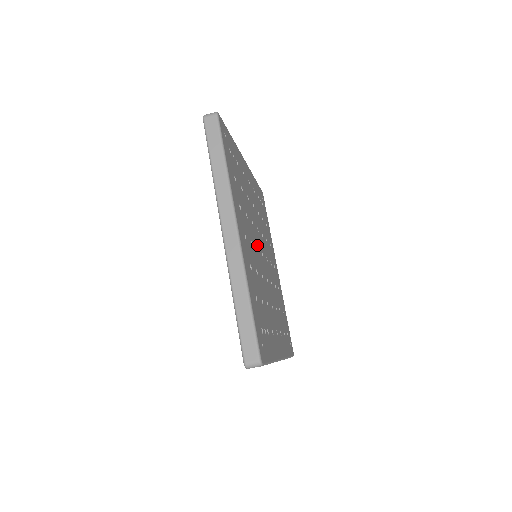
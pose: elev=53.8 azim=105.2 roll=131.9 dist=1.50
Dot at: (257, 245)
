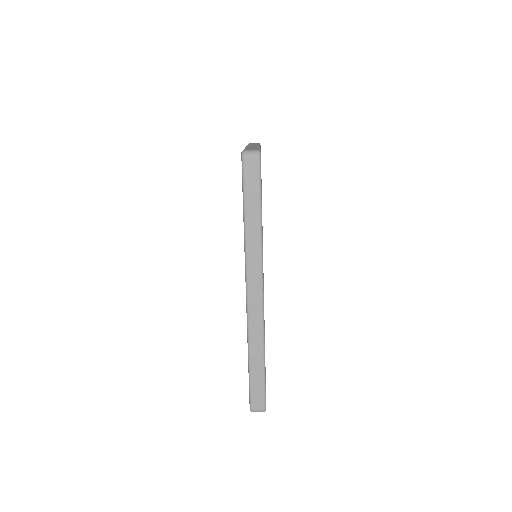
Dot at: occluded
